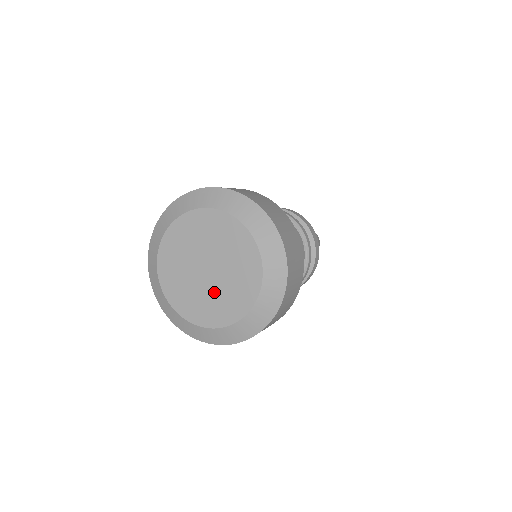
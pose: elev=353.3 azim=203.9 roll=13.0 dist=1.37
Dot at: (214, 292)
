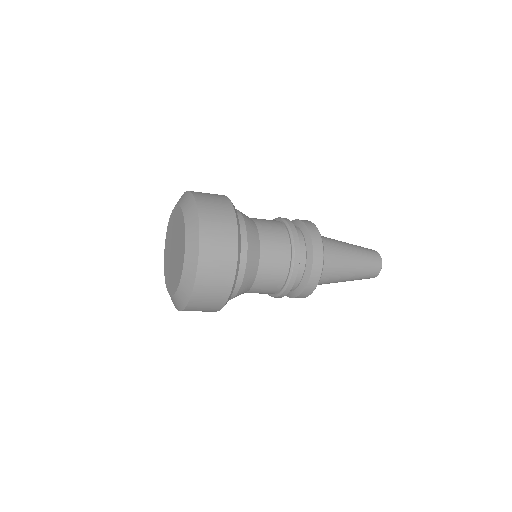
Dot at: (171, 267)
